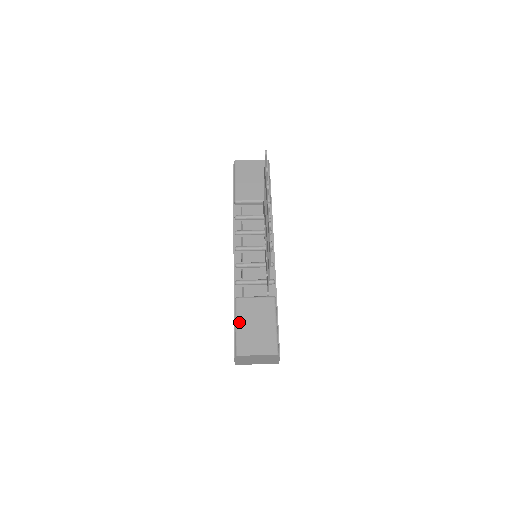
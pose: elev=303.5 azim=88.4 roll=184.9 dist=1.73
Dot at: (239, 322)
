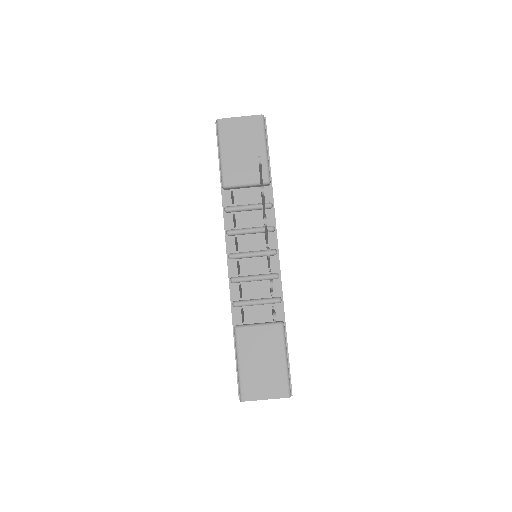
Dot at: (241, 359)
